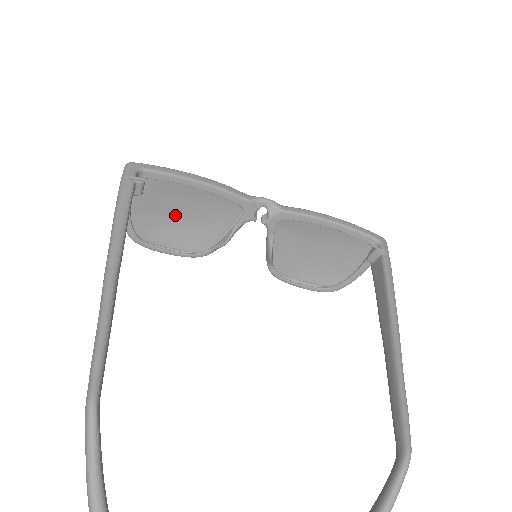
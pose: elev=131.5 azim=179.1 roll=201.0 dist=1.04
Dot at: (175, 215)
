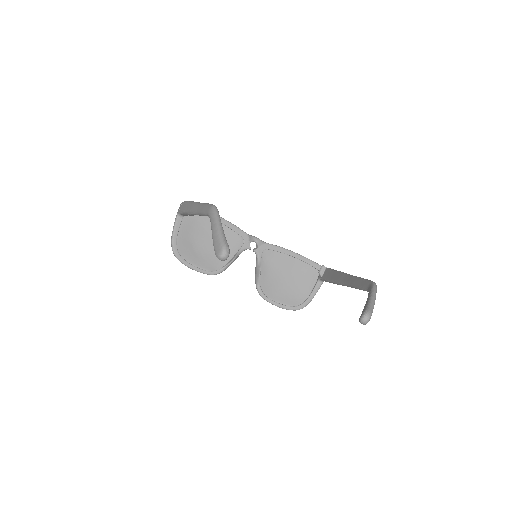
Dot at: (201, 243)
